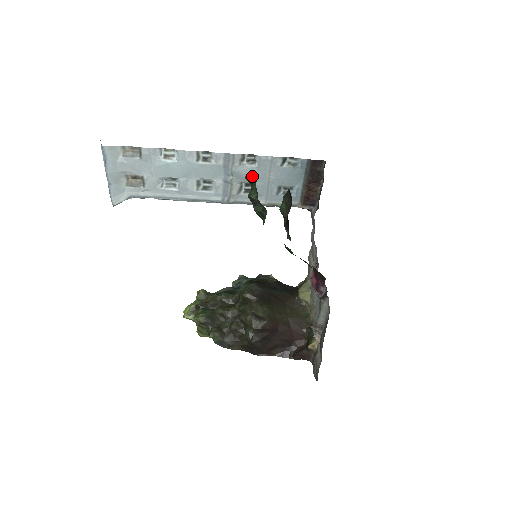
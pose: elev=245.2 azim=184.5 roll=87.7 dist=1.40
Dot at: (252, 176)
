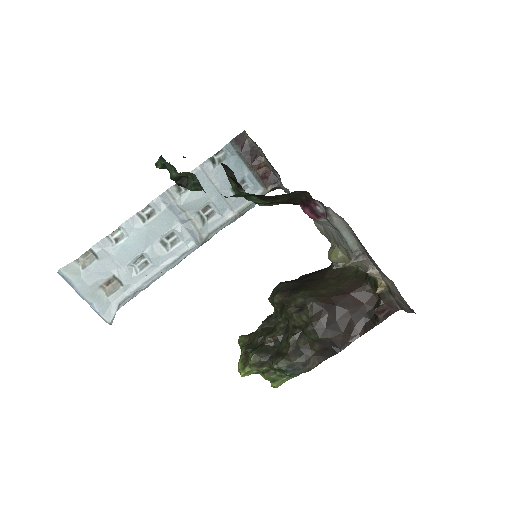
Dot at: occluded
